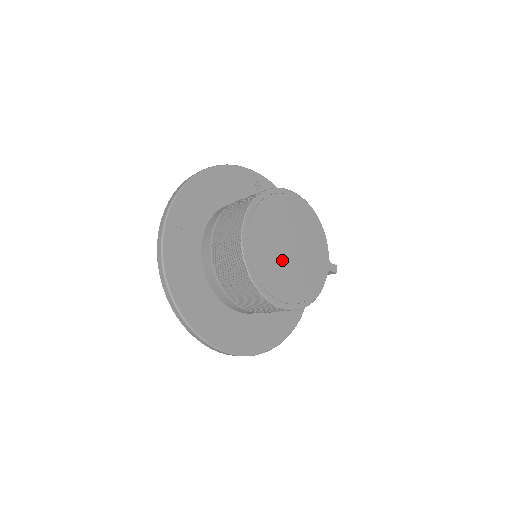
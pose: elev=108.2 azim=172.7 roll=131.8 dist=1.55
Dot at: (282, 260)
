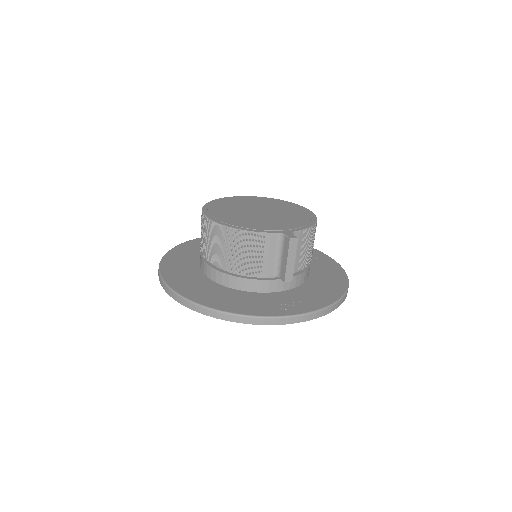
Dot at: (244, 211)
